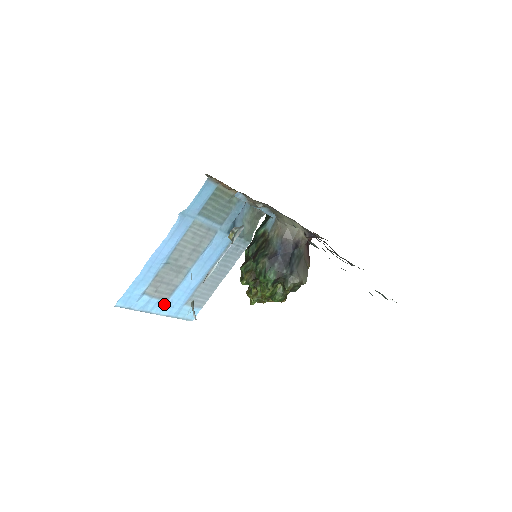
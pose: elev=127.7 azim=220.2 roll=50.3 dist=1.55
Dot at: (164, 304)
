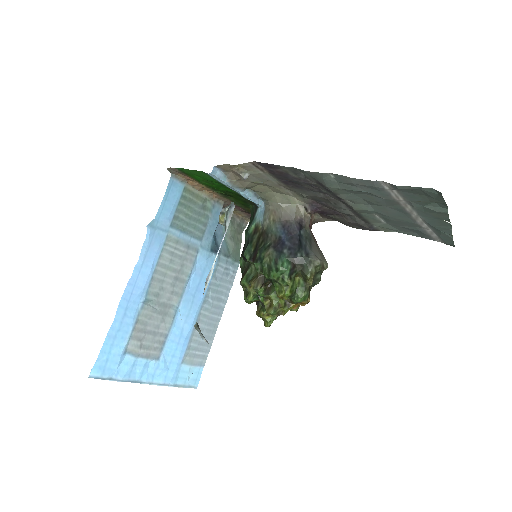
Dot at: (155, 366)
